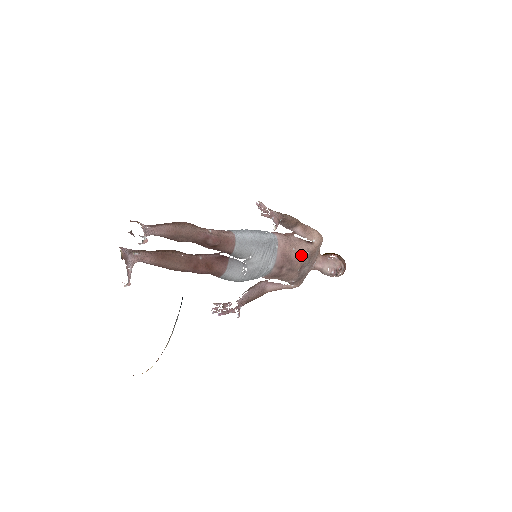
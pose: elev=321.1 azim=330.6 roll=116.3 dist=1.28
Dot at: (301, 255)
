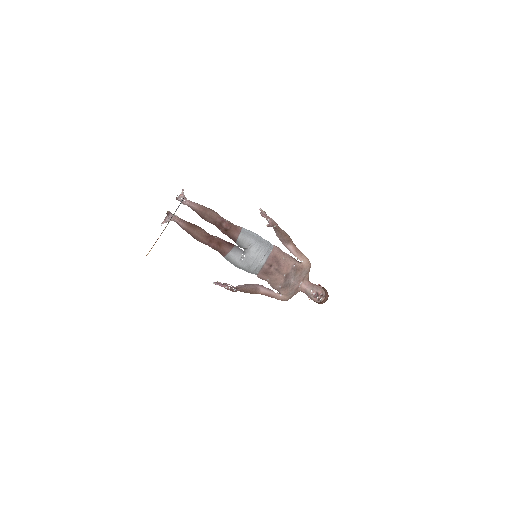
Dot at: (289, 265)
